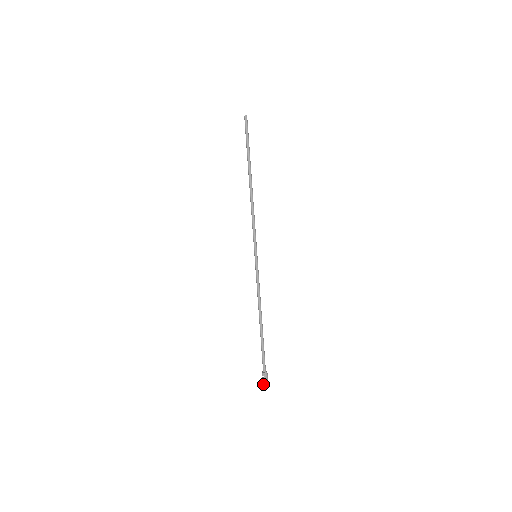
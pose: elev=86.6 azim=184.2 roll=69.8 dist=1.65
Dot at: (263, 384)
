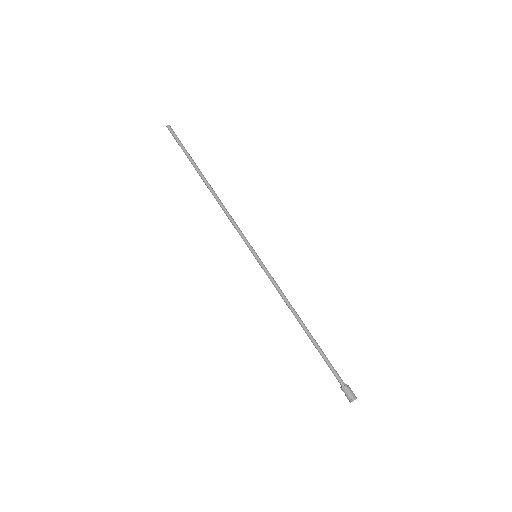
Dot at: occluded
